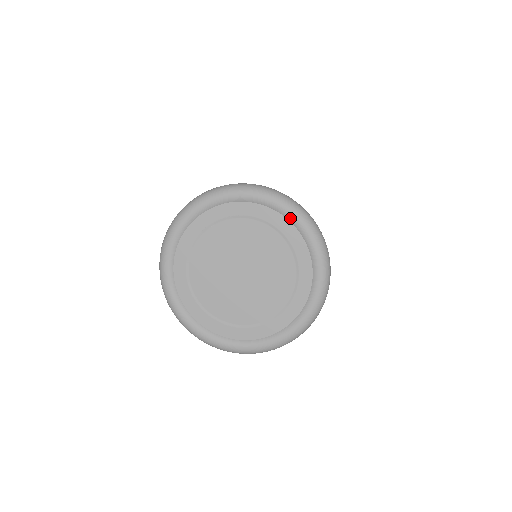
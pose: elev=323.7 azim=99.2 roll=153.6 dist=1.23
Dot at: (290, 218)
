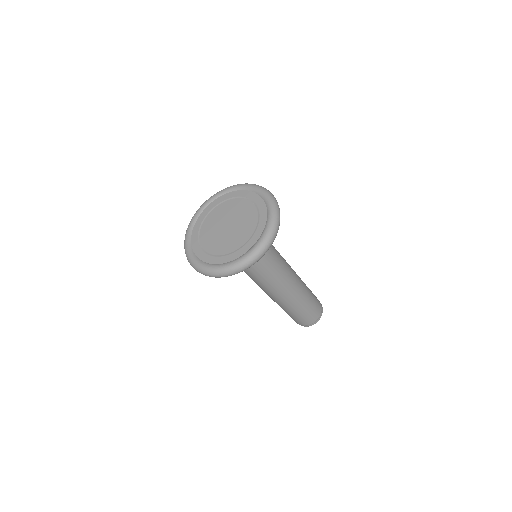
Dot at: (268, 216)
